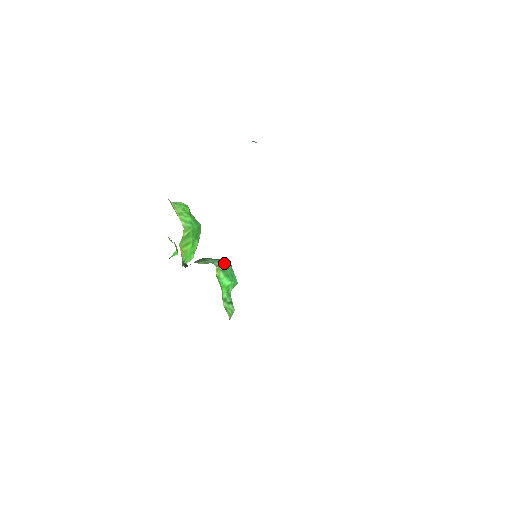
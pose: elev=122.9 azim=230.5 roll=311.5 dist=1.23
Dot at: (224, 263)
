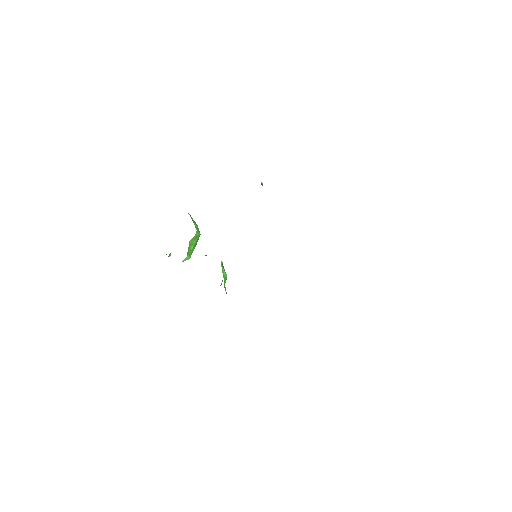
Dot at: occluded
